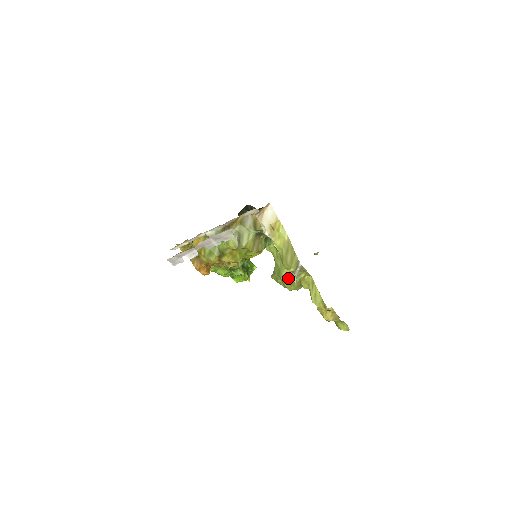
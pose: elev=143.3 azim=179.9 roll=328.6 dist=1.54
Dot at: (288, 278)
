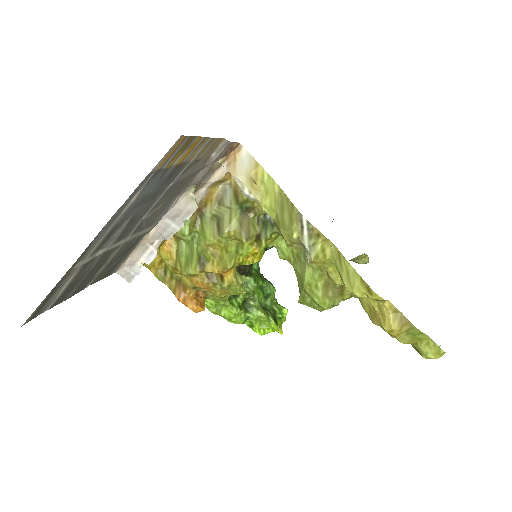
Dot at: (315, 285)
